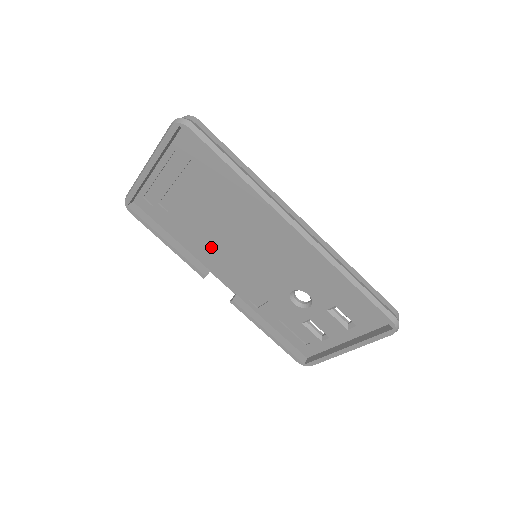
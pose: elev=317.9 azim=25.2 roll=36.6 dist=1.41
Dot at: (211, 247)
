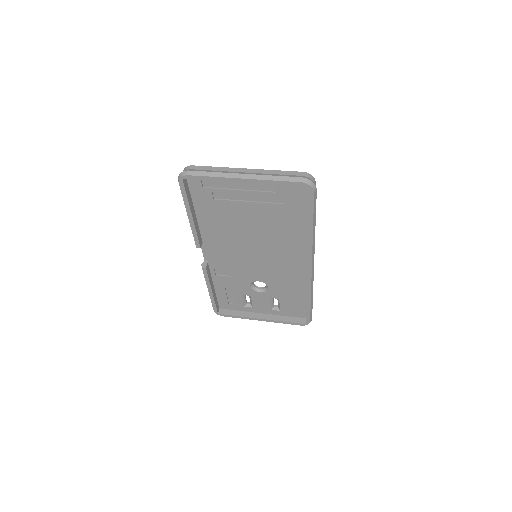
Dot at: (225, 234)
